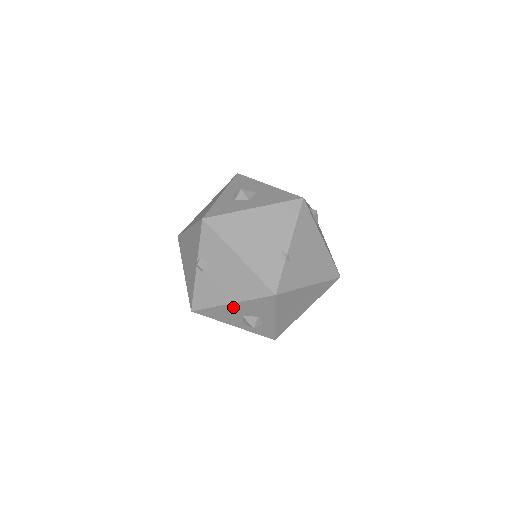
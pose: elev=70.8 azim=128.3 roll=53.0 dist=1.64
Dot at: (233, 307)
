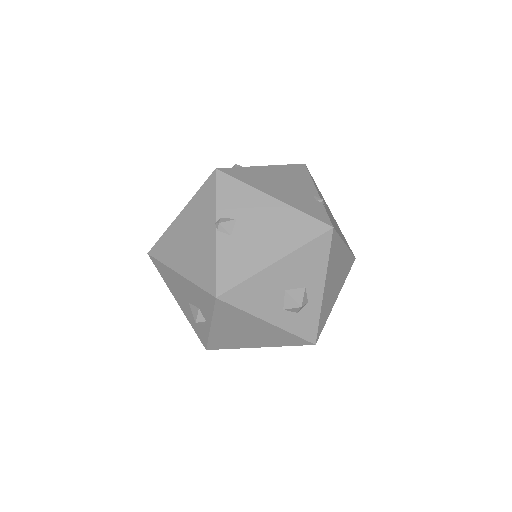
Dot at: (277, 271)
